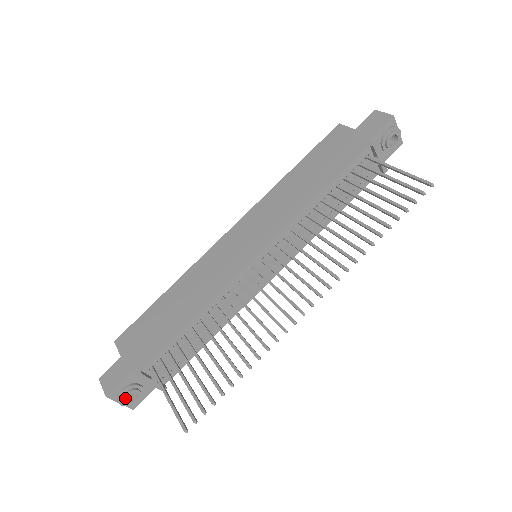
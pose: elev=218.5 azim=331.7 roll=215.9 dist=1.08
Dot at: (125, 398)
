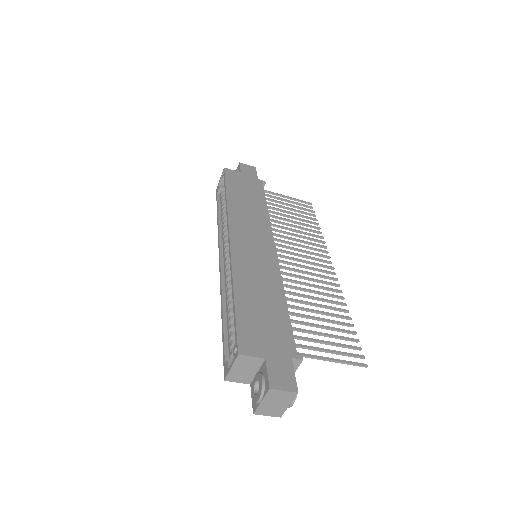
Dot at: occluded
